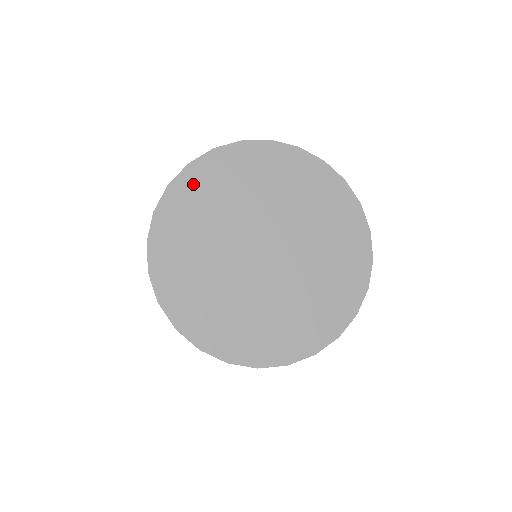
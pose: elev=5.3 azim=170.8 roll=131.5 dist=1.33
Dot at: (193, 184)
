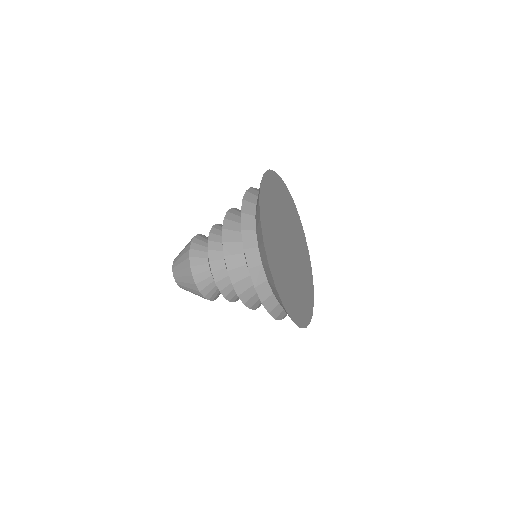
Dot at: (267, 188)
